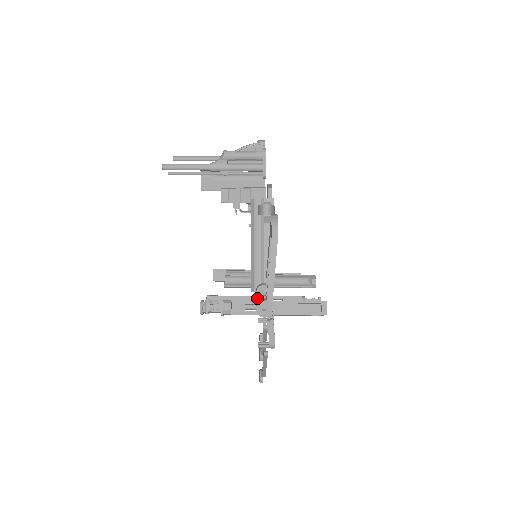
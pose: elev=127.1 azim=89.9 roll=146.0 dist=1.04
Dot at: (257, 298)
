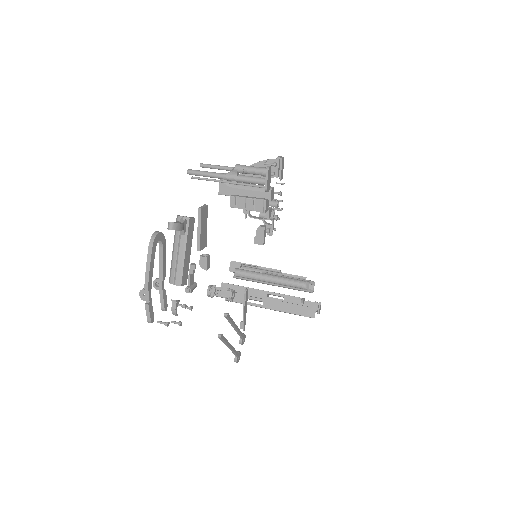
Dot at: (262, 292)
